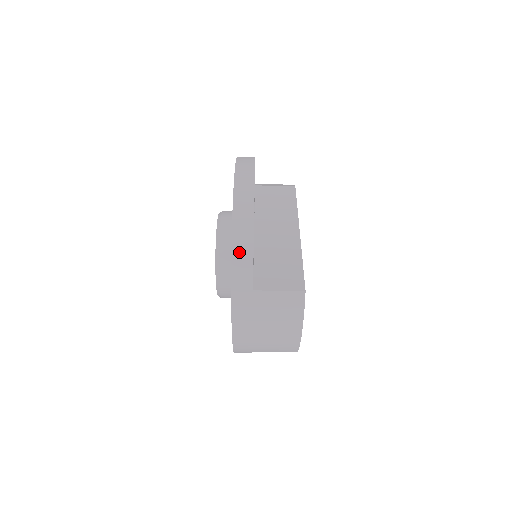
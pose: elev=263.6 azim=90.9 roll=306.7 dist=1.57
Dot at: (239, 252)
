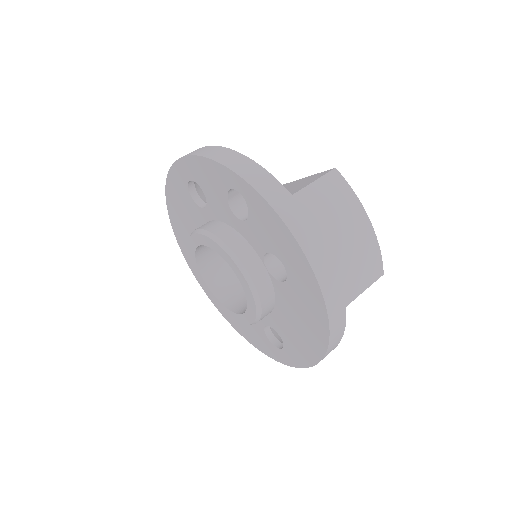
Dot at: (246, 172)
